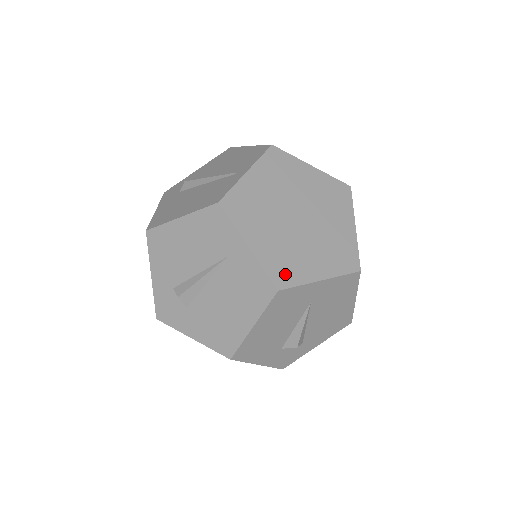
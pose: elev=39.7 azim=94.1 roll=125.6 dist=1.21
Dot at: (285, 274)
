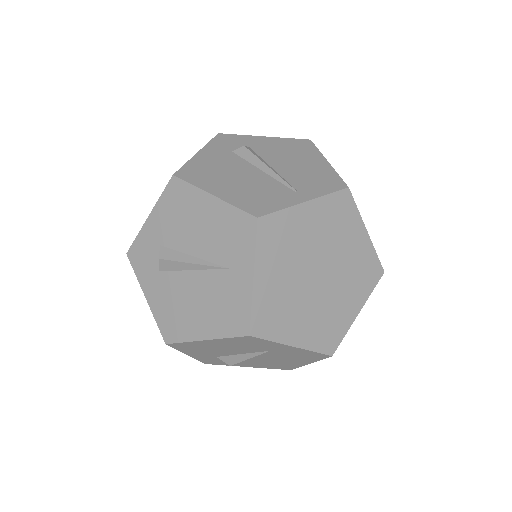
Dot at: (267, 323)
